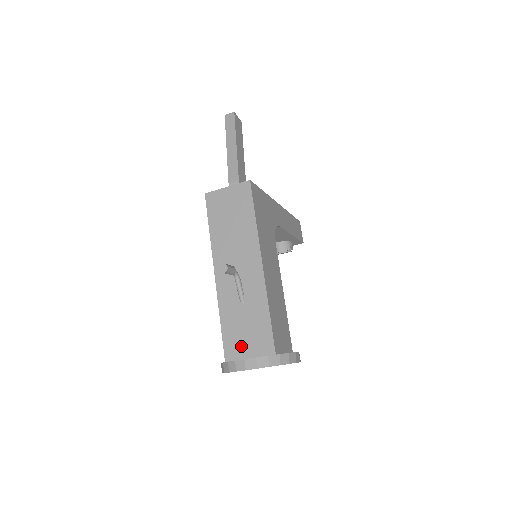
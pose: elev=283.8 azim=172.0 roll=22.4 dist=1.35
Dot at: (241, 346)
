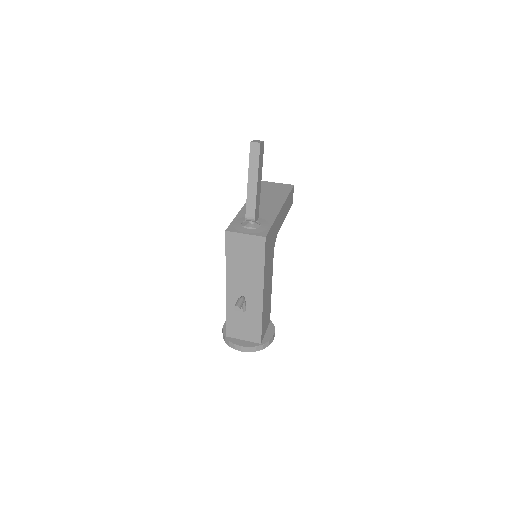
Dot at: (239, 333)
